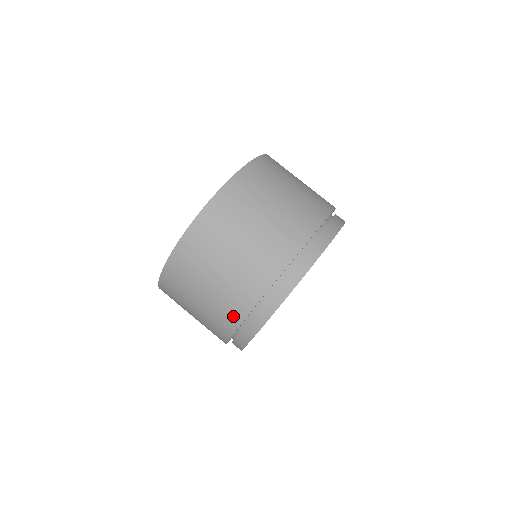
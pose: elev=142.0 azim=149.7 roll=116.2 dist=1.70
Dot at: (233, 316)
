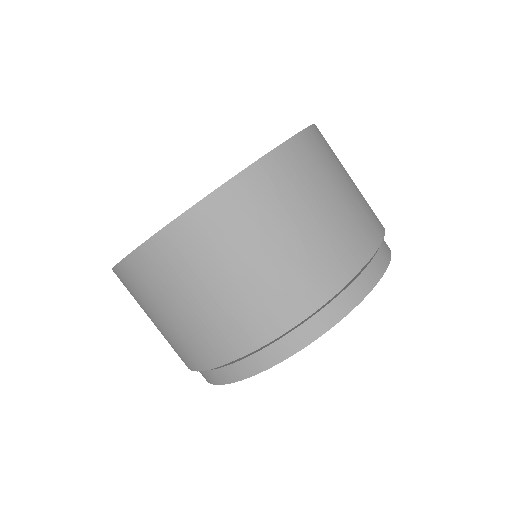
Dot at: (307, 294)
